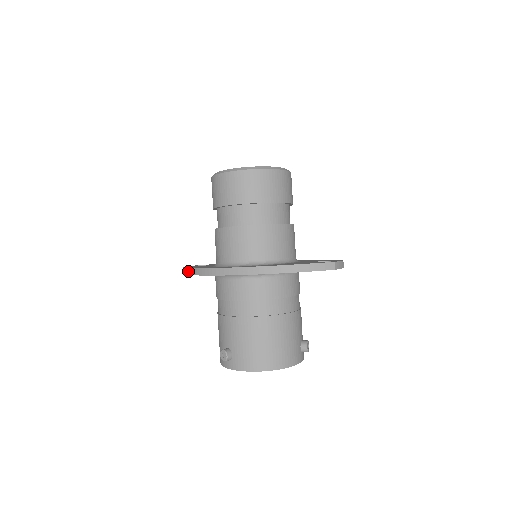
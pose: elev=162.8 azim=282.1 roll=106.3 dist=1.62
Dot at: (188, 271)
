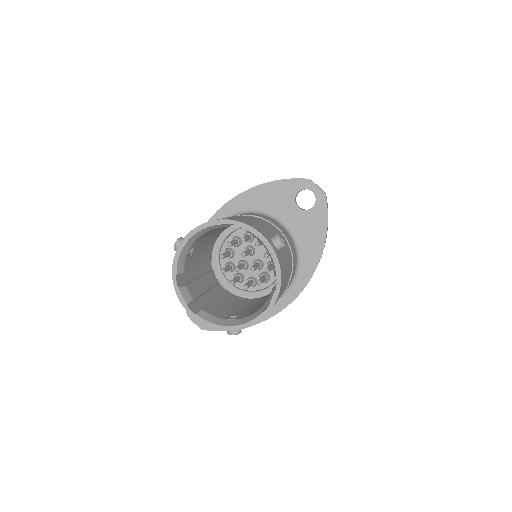
Dot at: occluded
